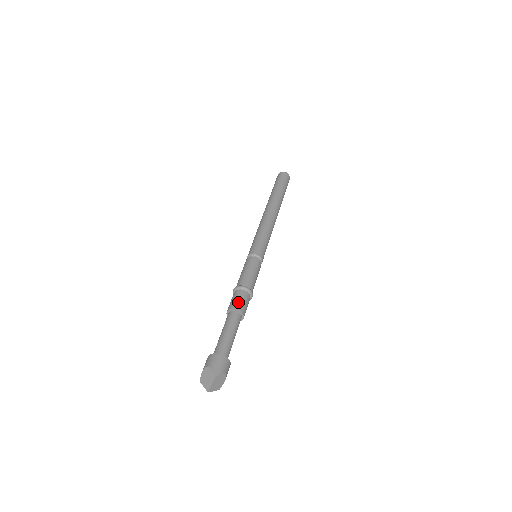
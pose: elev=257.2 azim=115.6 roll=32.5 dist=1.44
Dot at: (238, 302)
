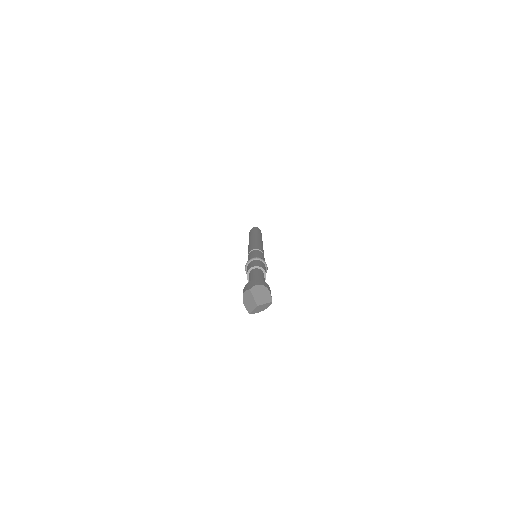
Dot at: (249, 267)
